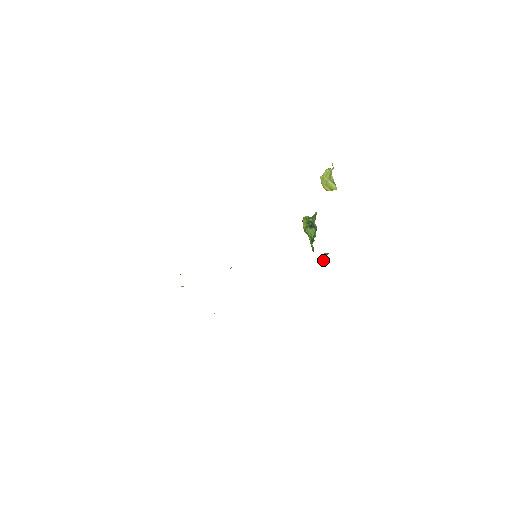
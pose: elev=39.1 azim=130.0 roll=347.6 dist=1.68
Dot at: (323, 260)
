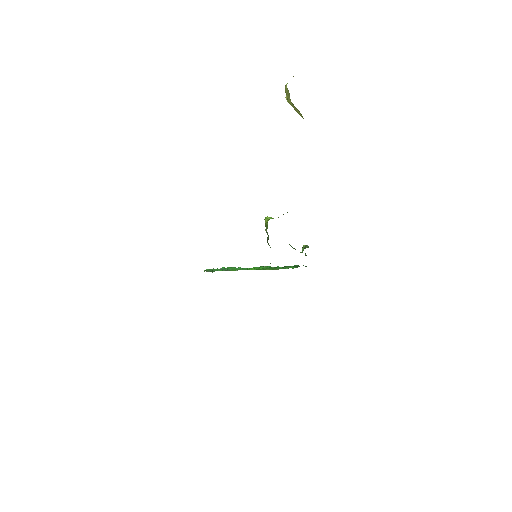
Dot at: occluded
